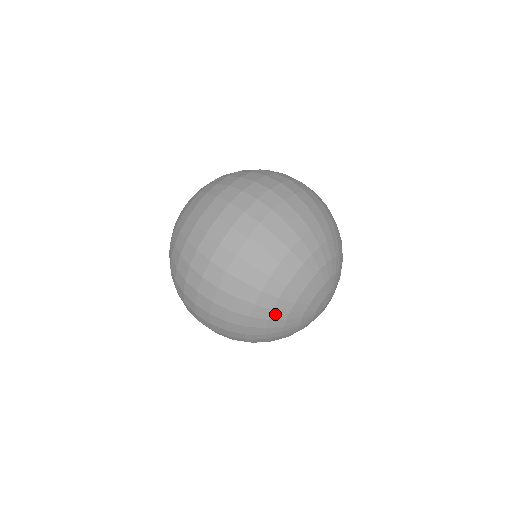
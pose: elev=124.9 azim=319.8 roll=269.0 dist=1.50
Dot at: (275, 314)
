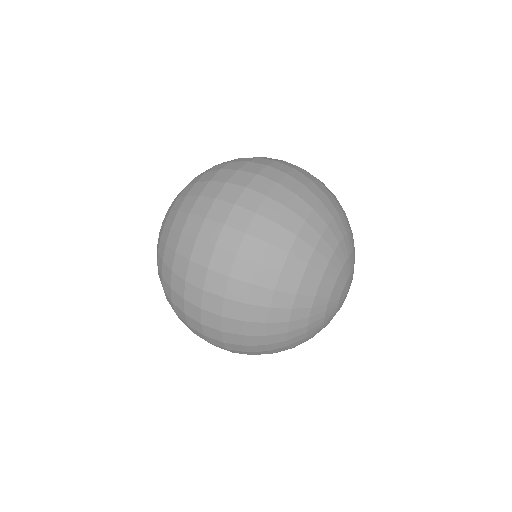
Dot at: (322, 245)
